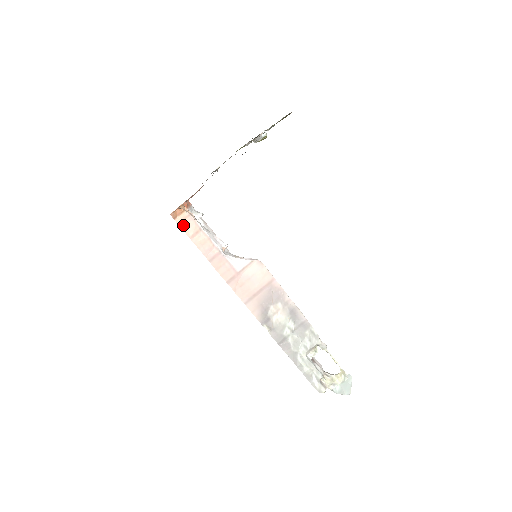
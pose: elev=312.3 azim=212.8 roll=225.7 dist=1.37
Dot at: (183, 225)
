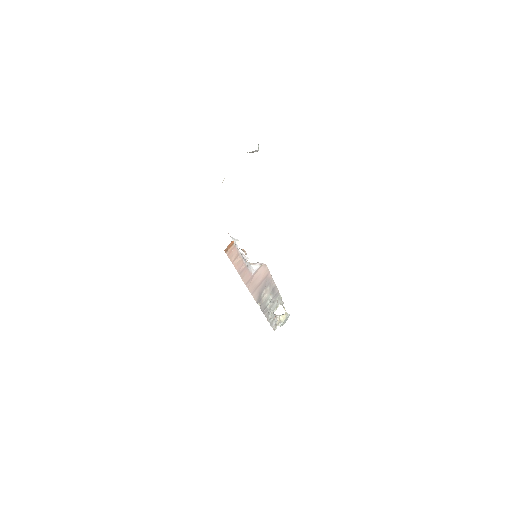
Dot at: (230, 255)
